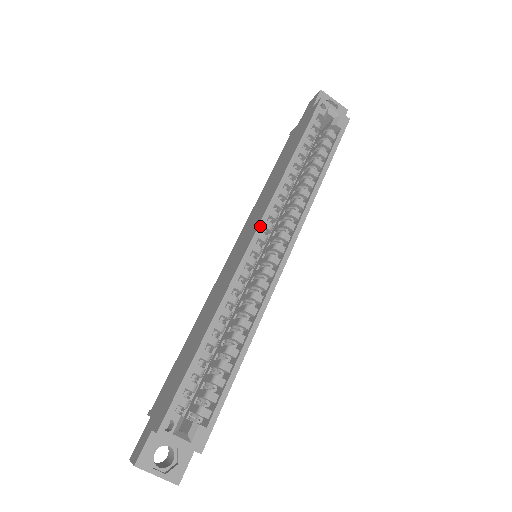
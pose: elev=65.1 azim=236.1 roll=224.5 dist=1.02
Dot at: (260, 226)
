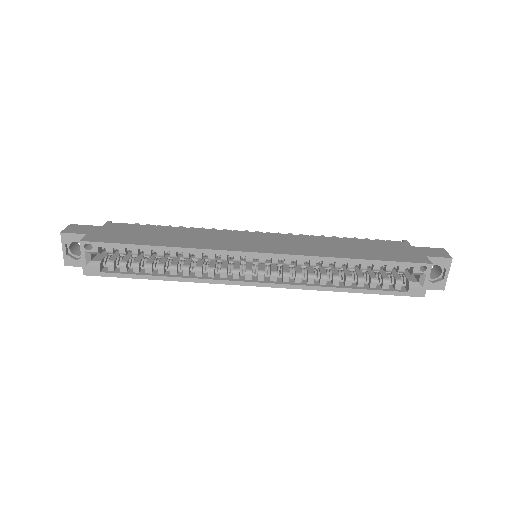
Dot at: (268, 255)
